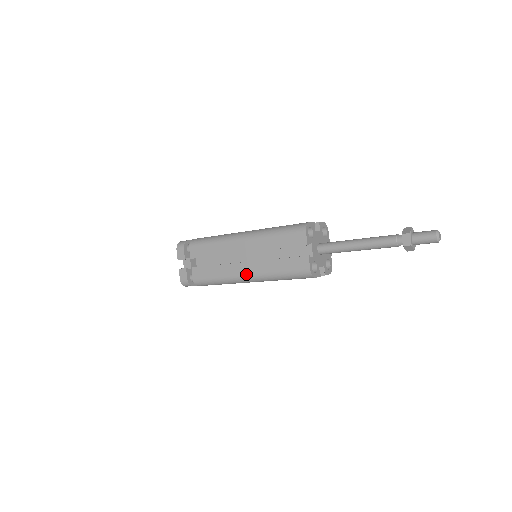
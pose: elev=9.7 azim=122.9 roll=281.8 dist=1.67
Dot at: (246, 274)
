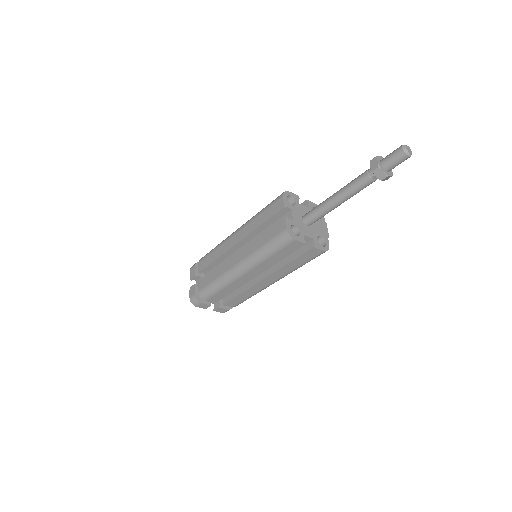
Dot at: (237, 263)
